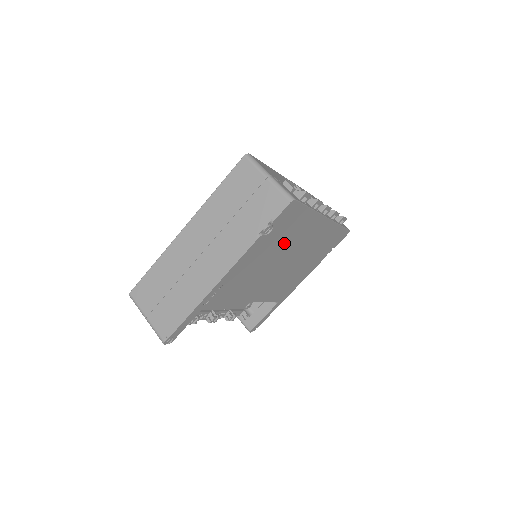
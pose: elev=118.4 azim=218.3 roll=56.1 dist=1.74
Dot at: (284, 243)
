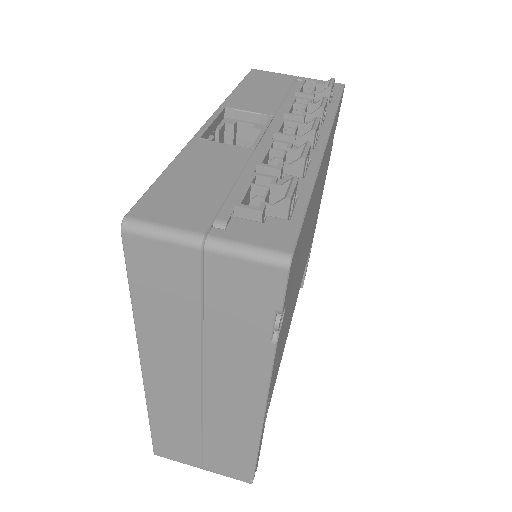
Dot at: (300, 258)
